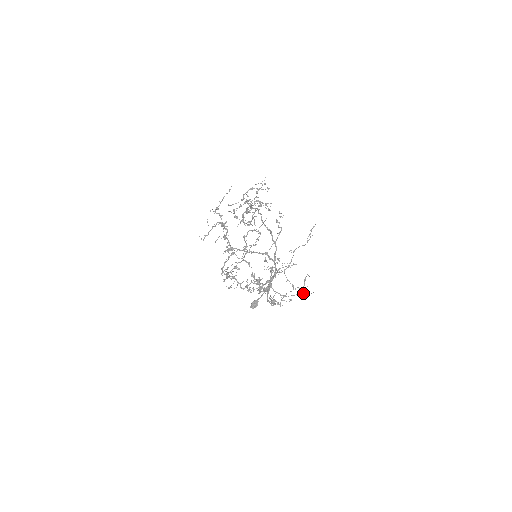
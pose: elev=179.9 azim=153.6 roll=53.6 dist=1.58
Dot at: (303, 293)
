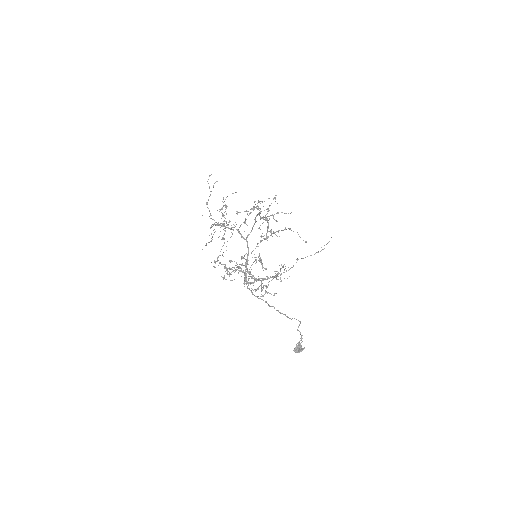
Dot at: (276, 277)
